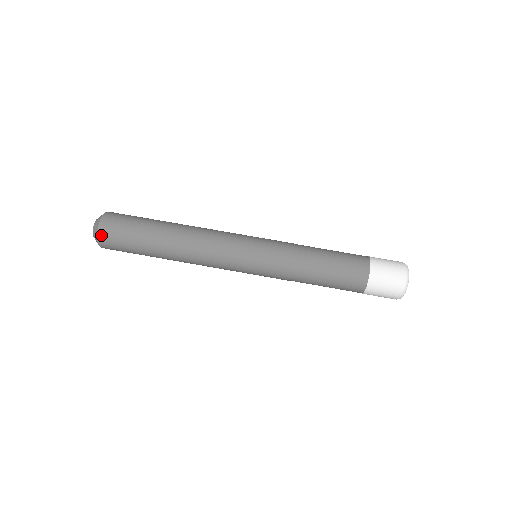
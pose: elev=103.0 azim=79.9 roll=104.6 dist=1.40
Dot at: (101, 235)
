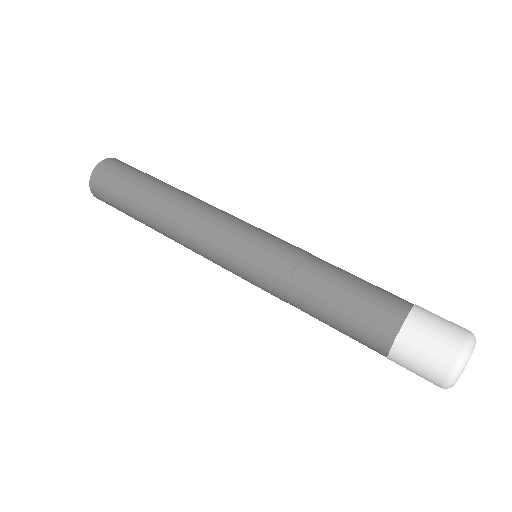
Dot at: (100, 166)
